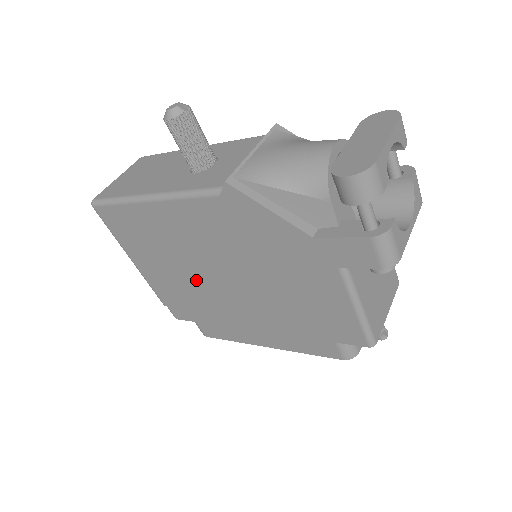
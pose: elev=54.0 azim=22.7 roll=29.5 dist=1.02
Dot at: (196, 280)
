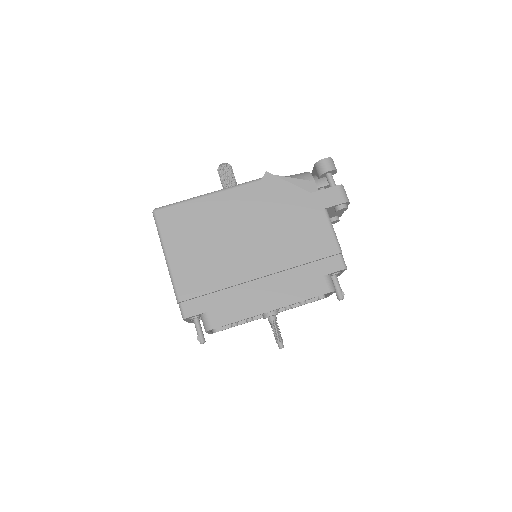
Dot at: (225, 255)
